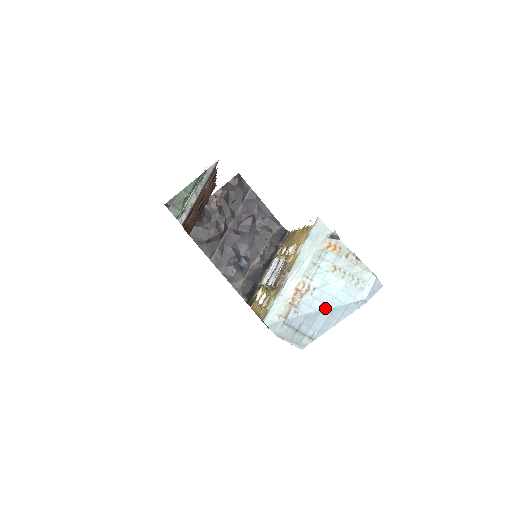
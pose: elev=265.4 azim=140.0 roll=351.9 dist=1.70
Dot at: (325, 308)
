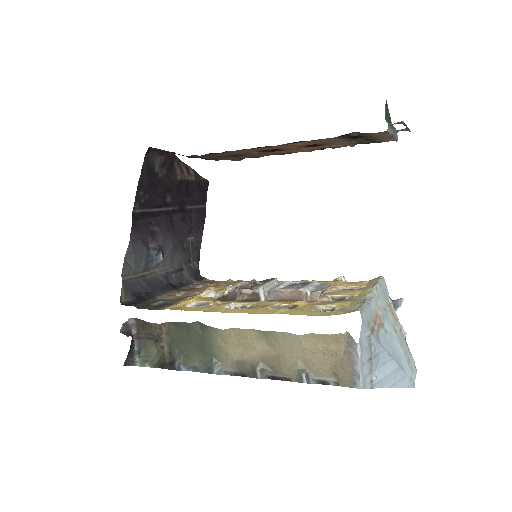
Dot at: (395, 359)
